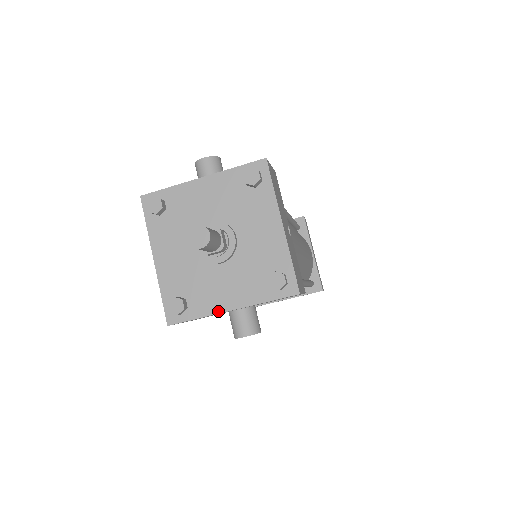
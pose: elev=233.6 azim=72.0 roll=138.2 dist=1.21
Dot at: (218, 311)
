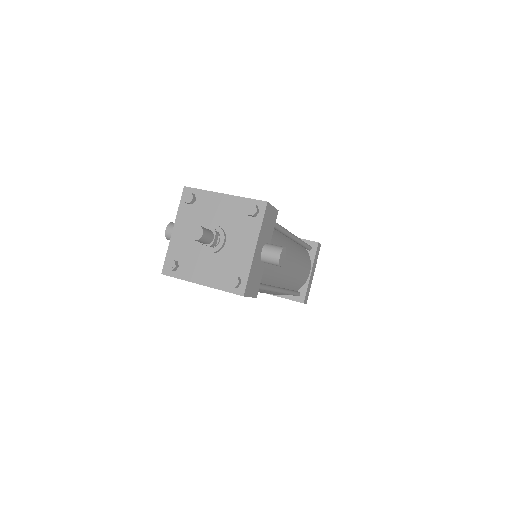
Dot at: (251, 258)
